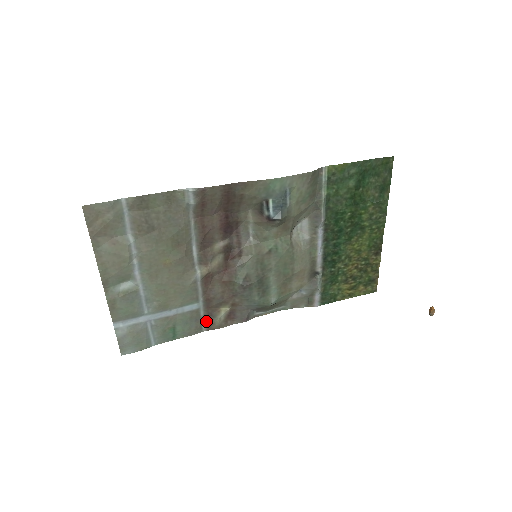
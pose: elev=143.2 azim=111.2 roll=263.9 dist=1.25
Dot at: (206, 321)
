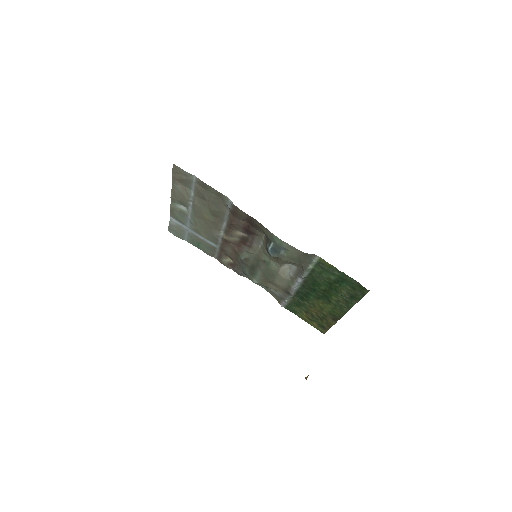
Dot at: (218, 255)
